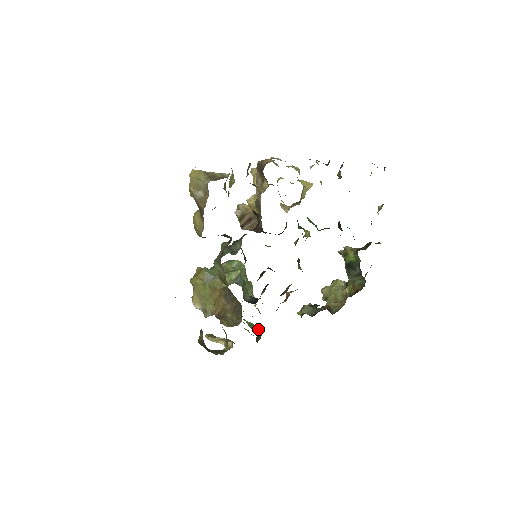
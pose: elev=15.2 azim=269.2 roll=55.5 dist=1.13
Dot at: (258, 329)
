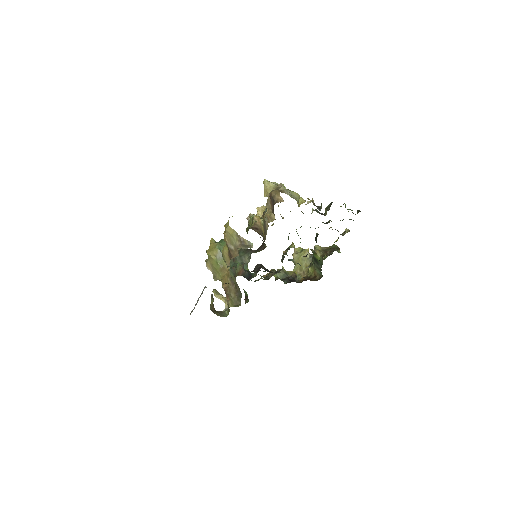
Dot at: (247, 294)
